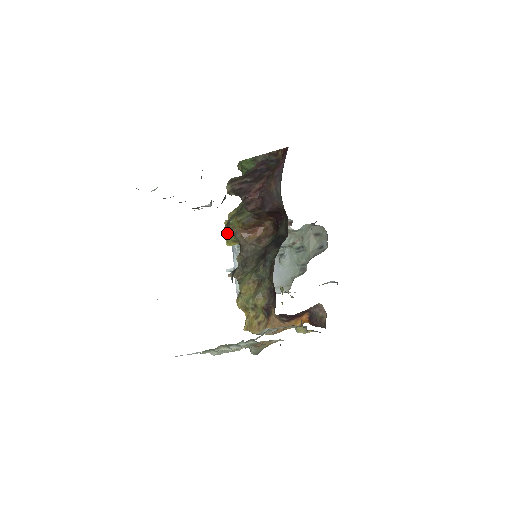
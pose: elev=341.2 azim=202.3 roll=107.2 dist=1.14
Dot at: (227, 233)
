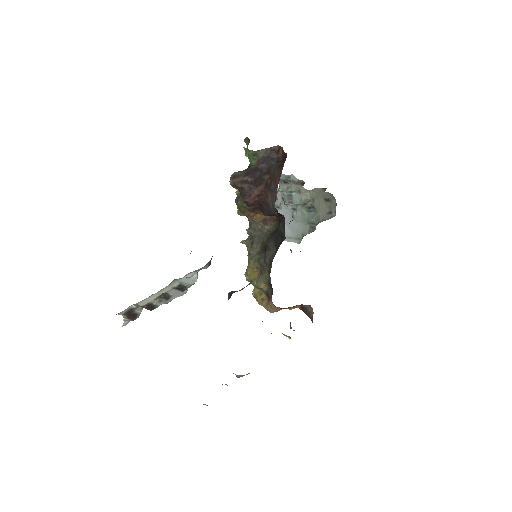
Dot at: occluded
